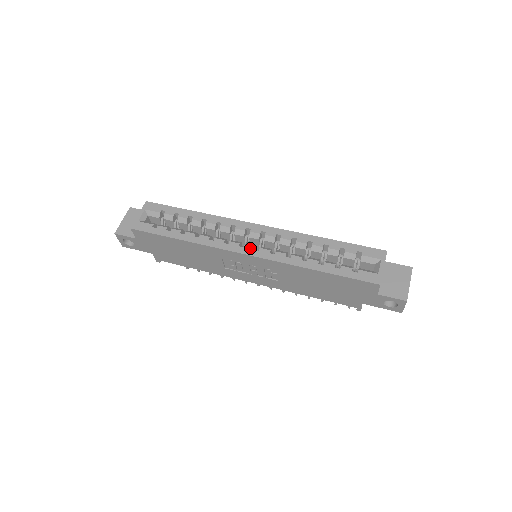
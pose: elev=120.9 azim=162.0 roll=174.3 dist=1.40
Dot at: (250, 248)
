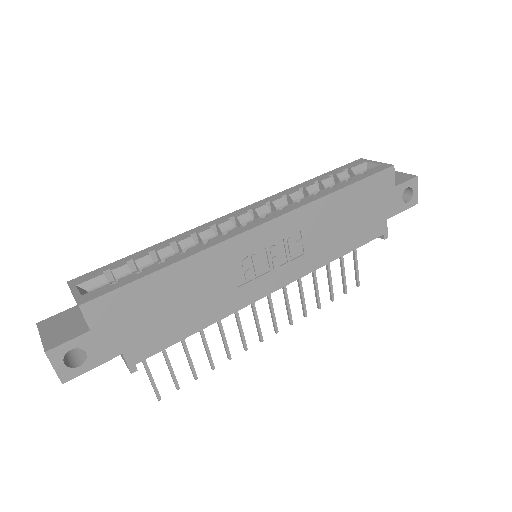
Dot at: (257, 220)
